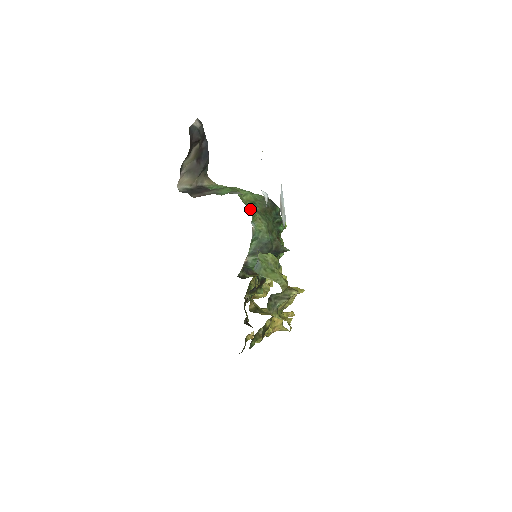
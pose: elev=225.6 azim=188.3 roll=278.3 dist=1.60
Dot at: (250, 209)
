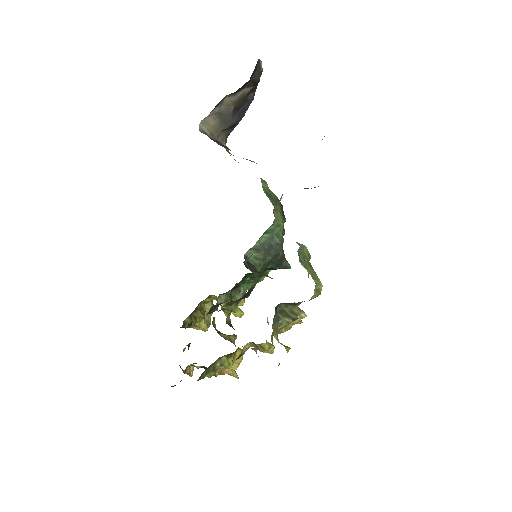
Dot at: occluded
